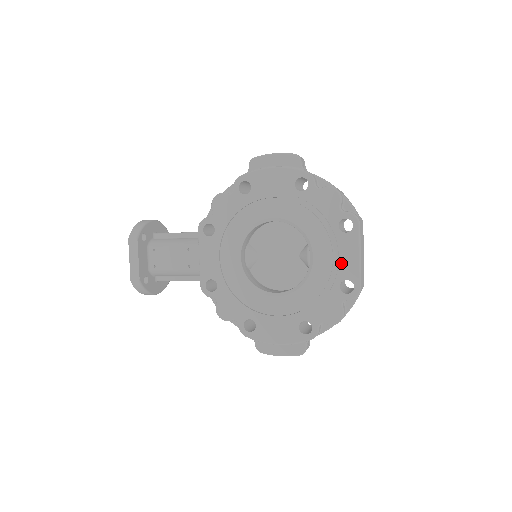
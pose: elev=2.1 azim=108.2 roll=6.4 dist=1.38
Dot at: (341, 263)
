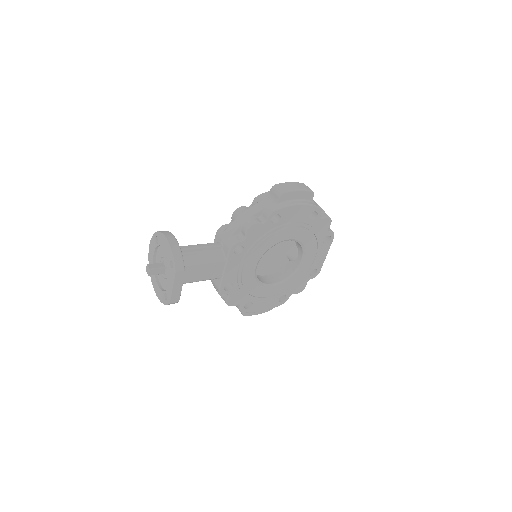
Dot at: (316, 261)
